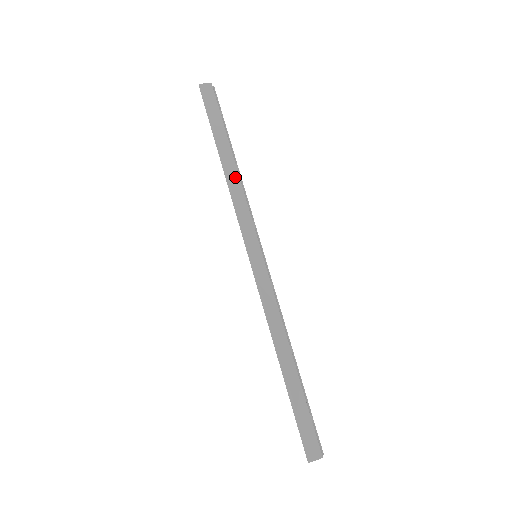
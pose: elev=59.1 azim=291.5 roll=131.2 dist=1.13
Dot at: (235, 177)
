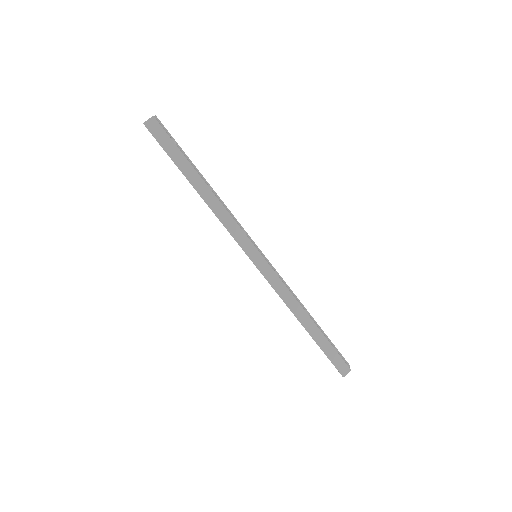
Dot at: (214, 200)
